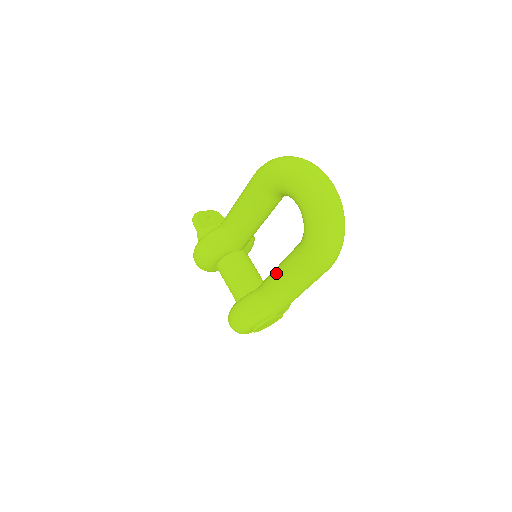
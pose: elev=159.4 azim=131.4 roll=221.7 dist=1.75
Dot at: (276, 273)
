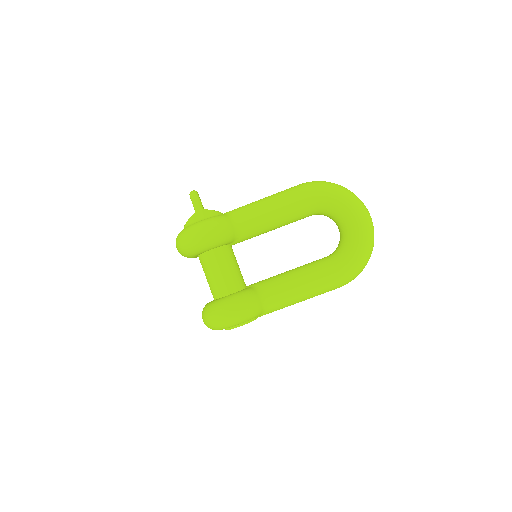
Dot at: (294, 277)
